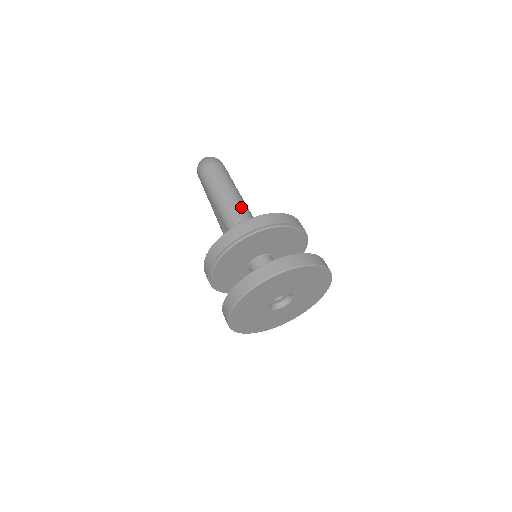
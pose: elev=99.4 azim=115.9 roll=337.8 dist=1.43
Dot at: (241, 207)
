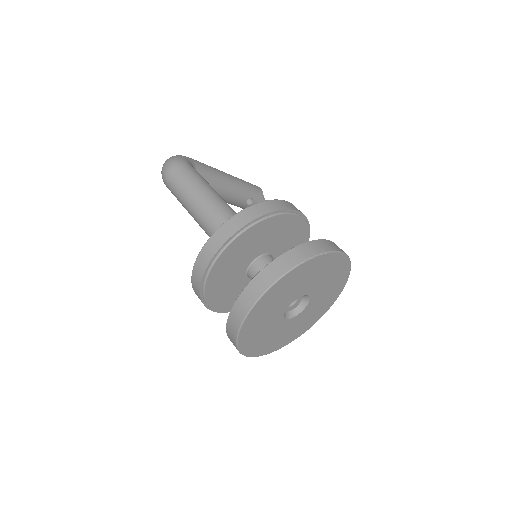
Dot at: (214, 210)
